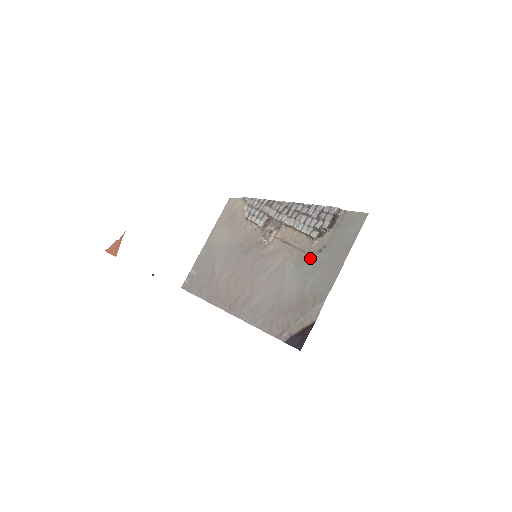
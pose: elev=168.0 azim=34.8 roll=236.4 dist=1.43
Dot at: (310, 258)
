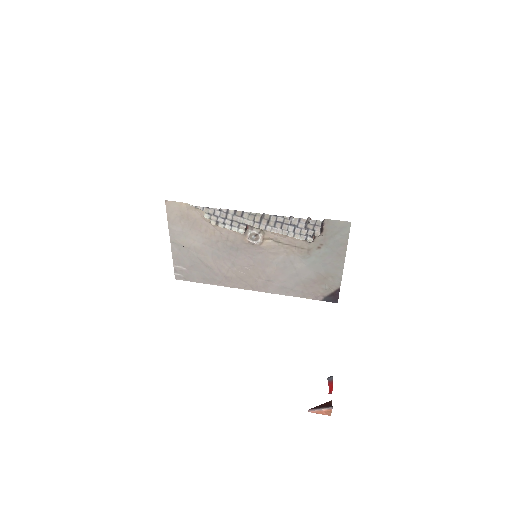
Dot at: (313, 253)
